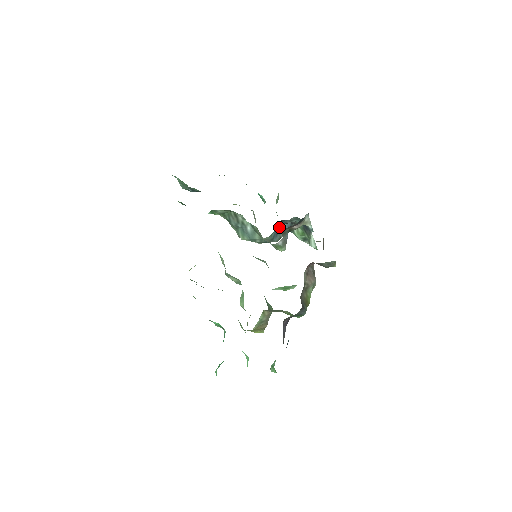
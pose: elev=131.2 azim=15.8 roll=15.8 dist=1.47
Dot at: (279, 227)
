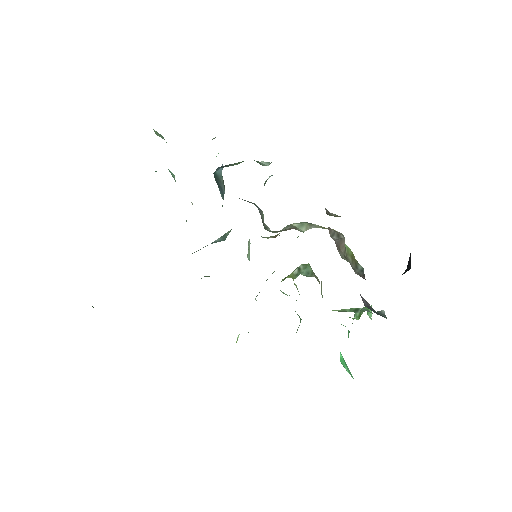
Dot at: (216, 182)
